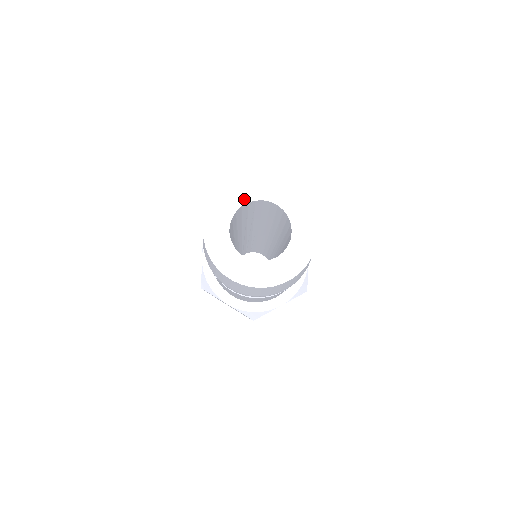
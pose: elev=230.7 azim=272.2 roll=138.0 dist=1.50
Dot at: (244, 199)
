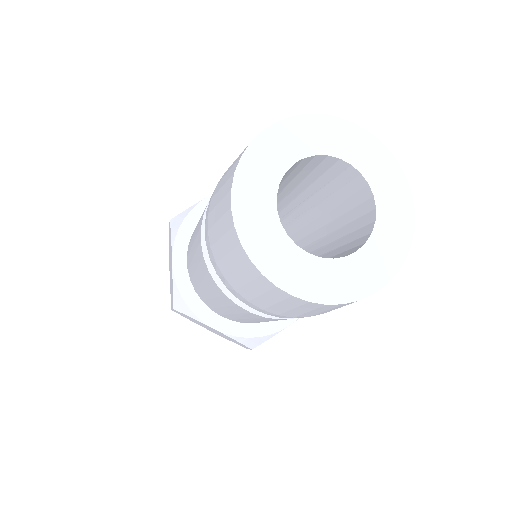
Dot at: (352, 156)
